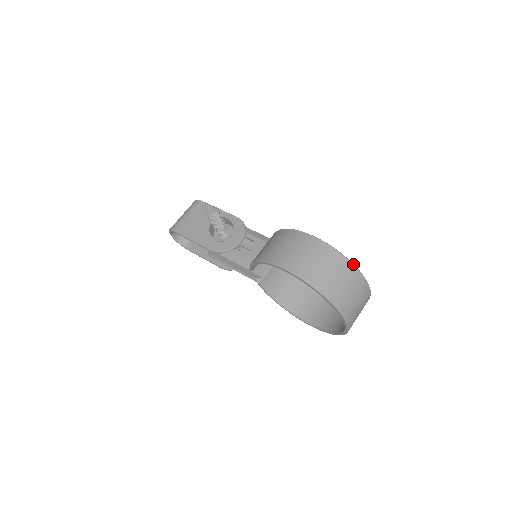
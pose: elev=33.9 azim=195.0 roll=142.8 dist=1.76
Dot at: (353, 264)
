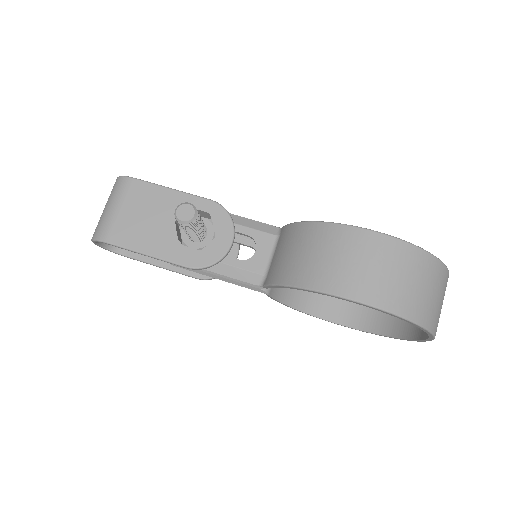
Dot at: (441, 261)
